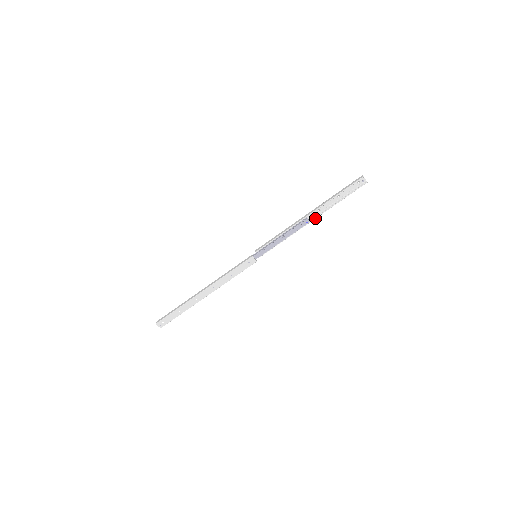
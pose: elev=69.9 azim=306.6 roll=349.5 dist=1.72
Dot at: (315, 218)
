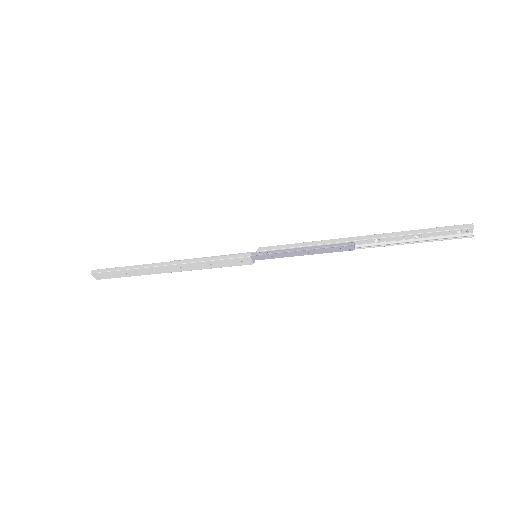
Dot at: (365, 247)
